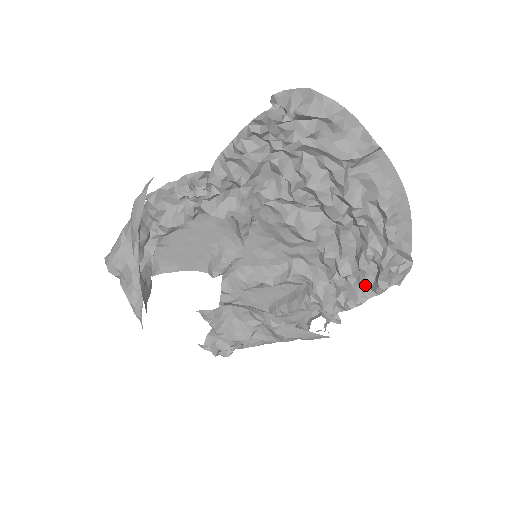
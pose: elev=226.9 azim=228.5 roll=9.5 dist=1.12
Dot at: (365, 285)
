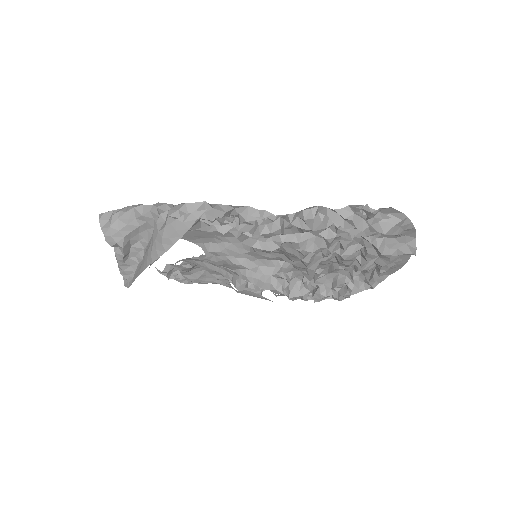
Dot at: occluded
